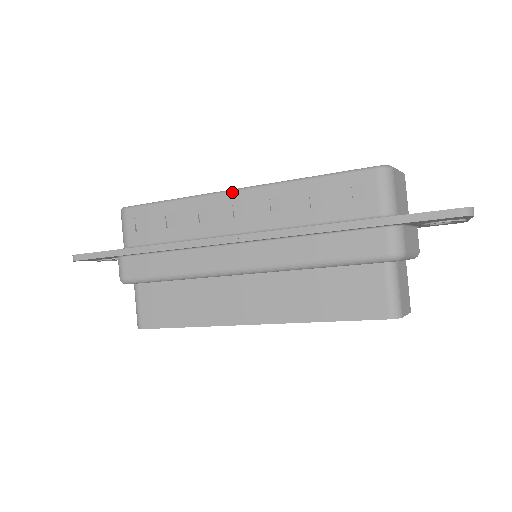
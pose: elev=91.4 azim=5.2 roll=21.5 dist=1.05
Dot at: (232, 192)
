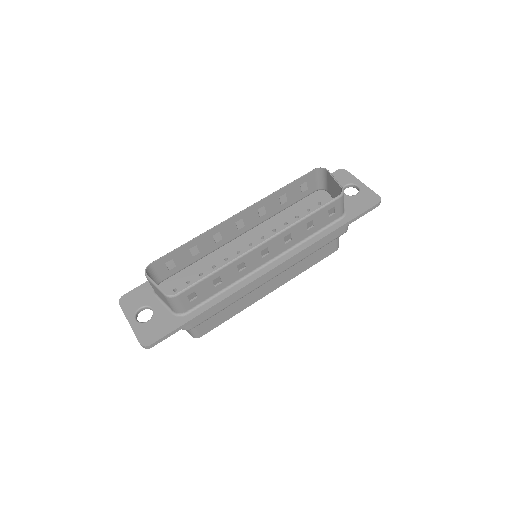
Dot at: (260, 246)
